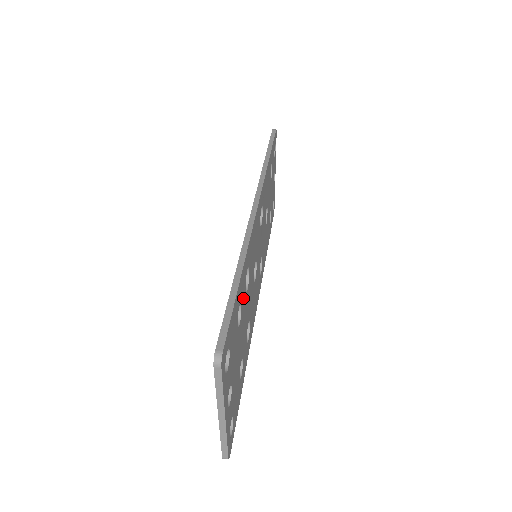
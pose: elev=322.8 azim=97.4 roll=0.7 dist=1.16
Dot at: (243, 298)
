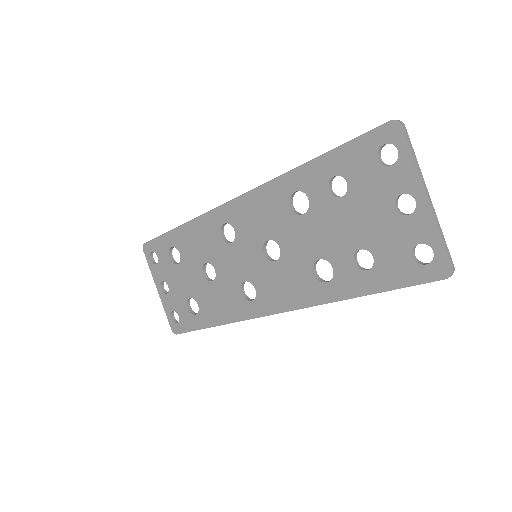
Dot at: (321, 195)
